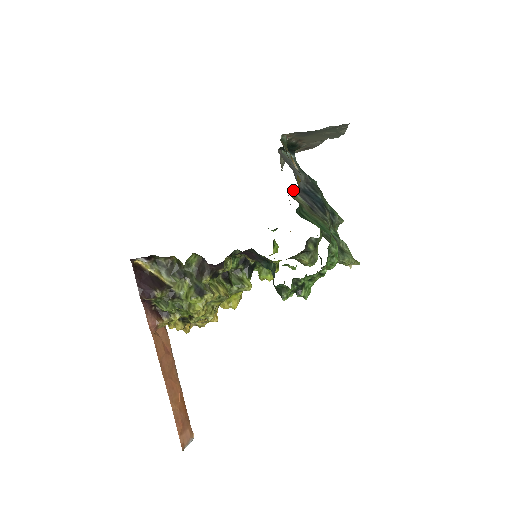
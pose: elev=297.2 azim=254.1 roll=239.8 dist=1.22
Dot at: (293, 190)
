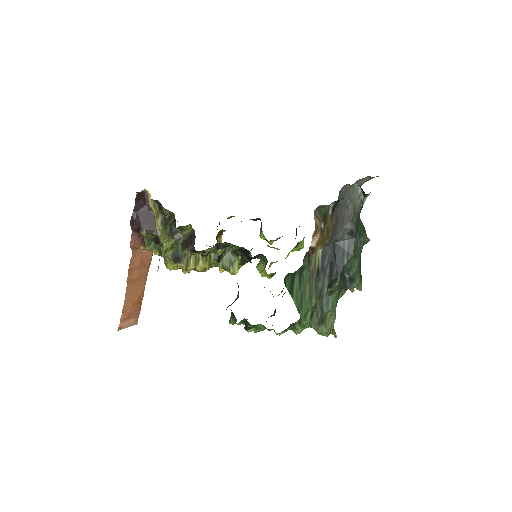
Dot at: occluded
